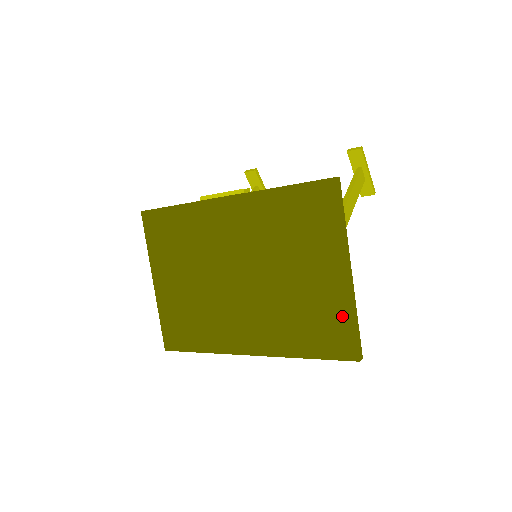
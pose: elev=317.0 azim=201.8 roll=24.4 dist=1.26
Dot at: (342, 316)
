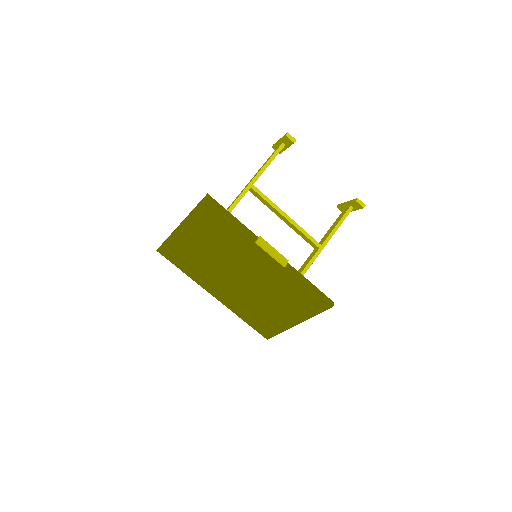
Dot at: (277, 328)
